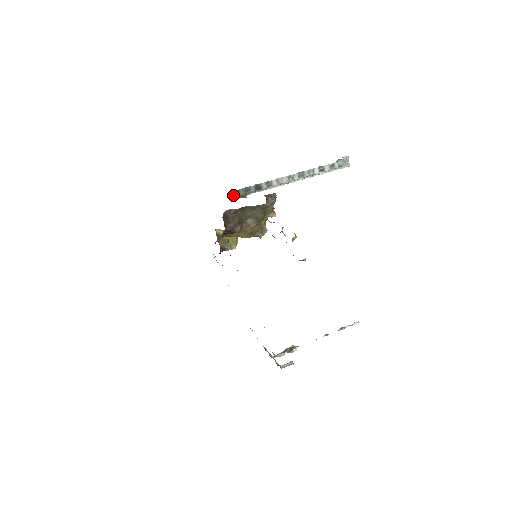
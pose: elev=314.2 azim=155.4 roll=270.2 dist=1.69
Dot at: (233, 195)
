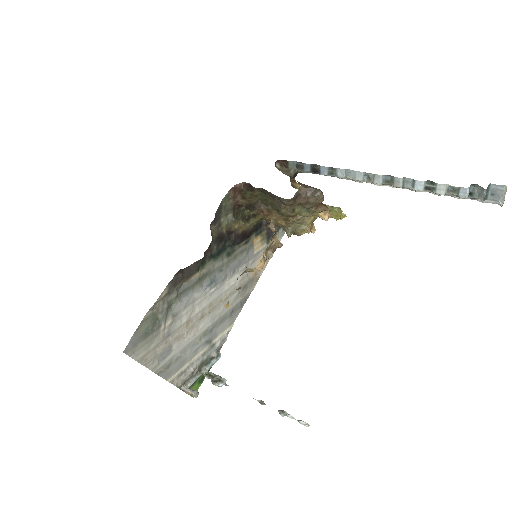
Dot at: (280, 164)
